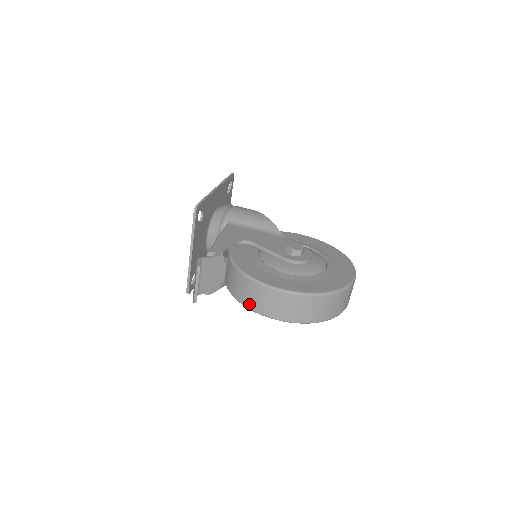
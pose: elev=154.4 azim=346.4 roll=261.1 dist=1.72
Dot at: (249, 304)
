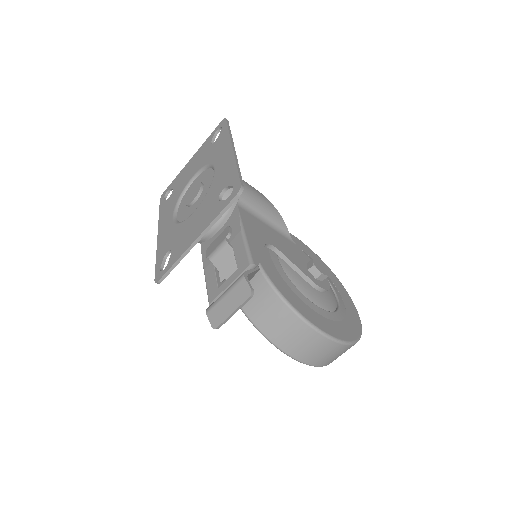
Dot at: (276, 338)
